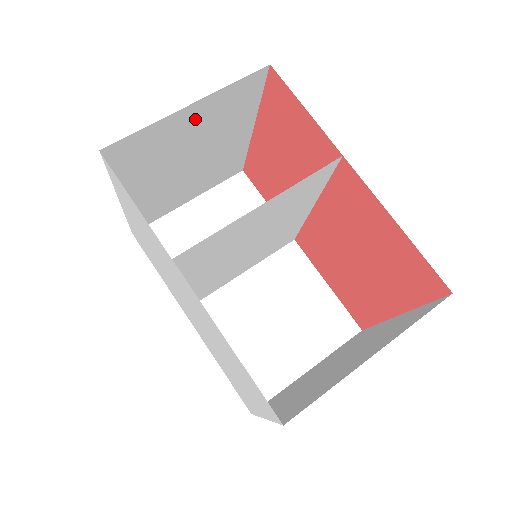
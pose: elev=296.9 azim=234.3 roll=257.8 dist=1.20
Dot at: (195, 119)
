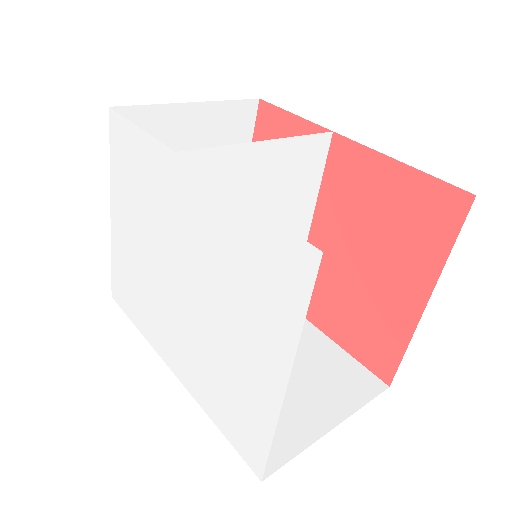
Dot at: (195, 129)
